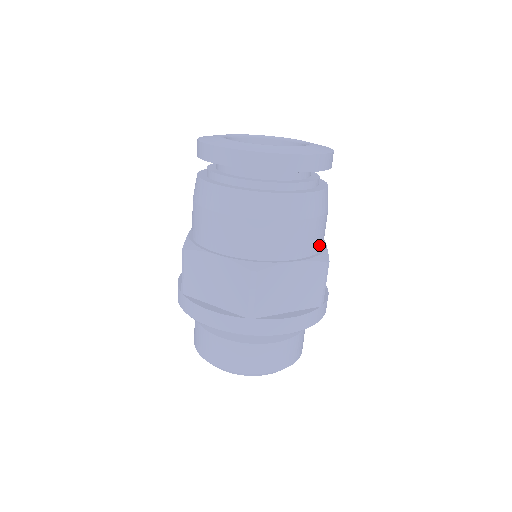
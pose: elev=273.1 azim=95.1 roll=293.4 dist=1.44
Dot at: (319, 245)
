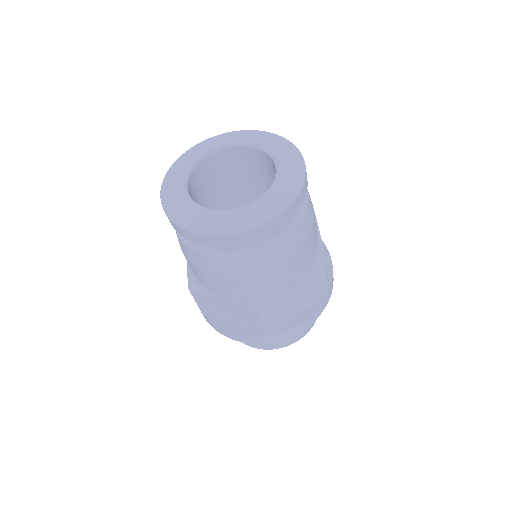
Dot at: (313, 252)
